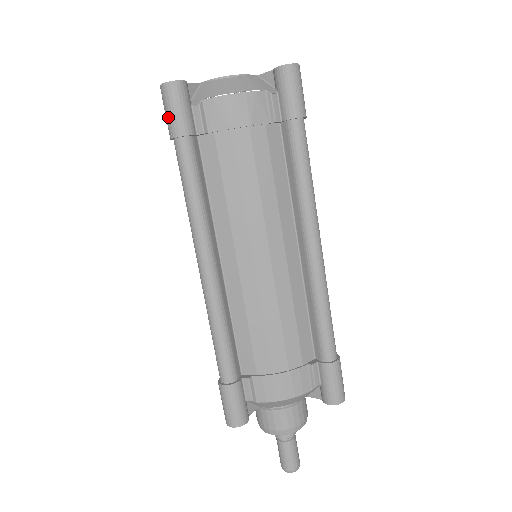
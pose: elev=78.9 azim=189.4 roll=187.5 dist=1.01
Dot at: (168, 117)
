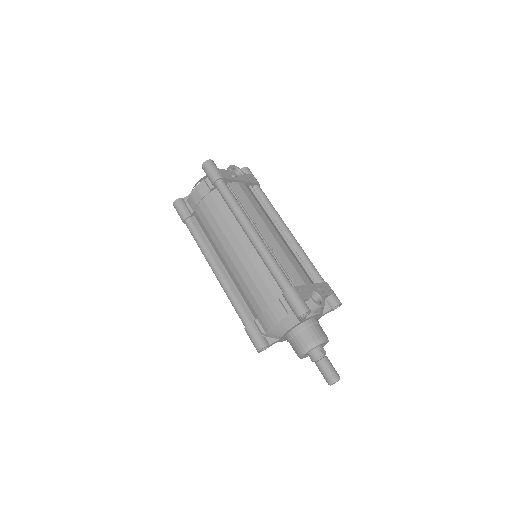
Dot at: occluded
